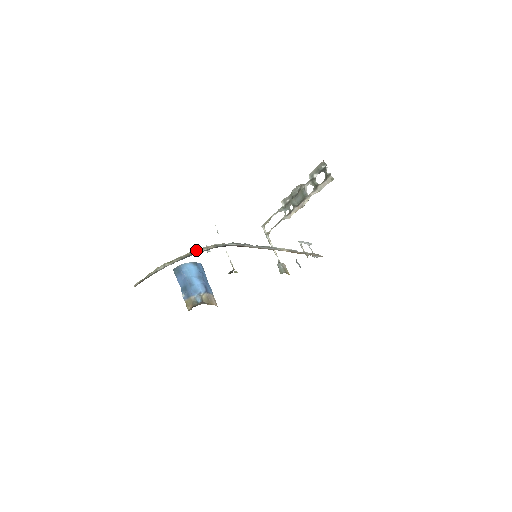
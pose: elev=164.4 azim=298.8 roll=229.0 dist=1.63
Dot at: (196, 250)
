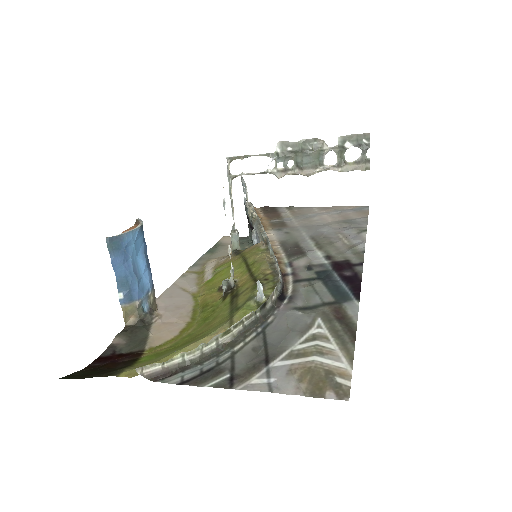
Dot at: (262, 306)
